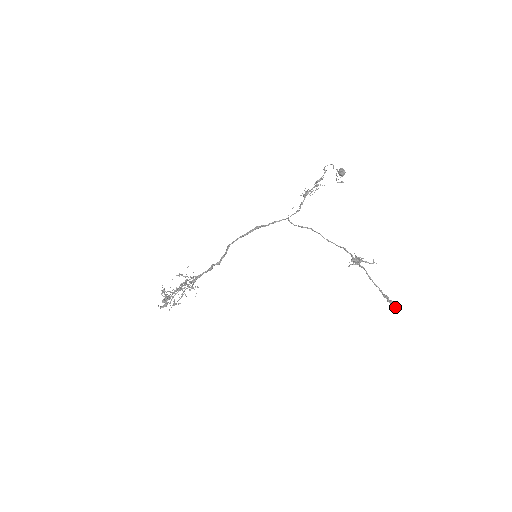
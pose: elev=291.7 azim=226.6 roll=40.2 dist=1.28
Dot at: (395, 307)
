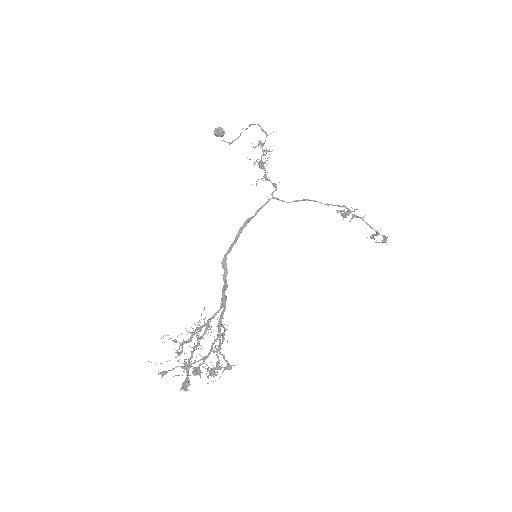
Dot at: (386, 239)
